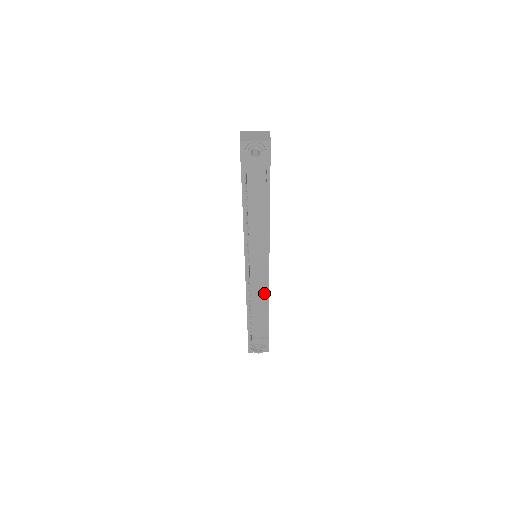
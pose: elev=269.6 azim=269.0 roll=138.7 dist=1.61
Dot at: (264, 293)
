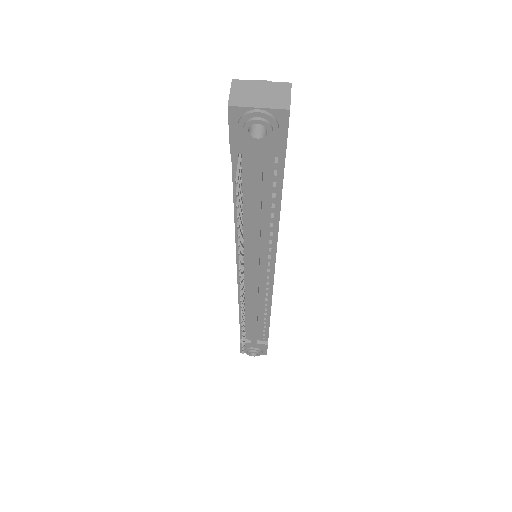
Dot at: (264, 303)
